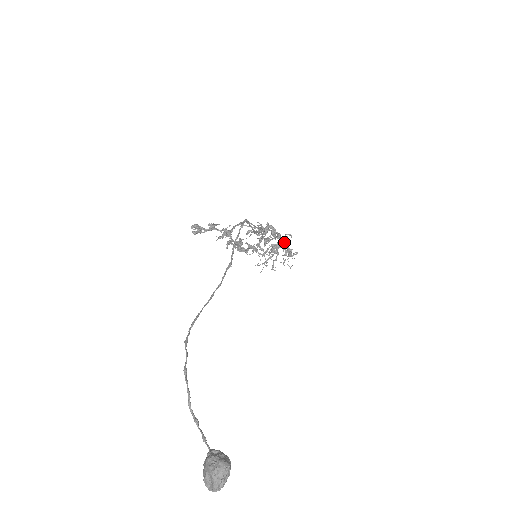
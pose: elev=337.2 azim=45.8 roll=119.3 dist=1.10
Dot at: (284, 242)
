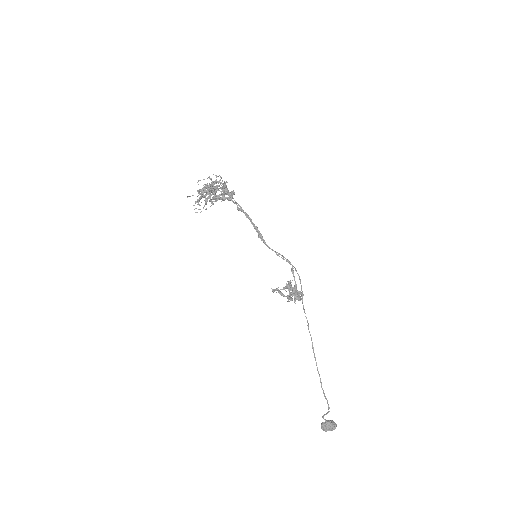
Dot at: occluded
